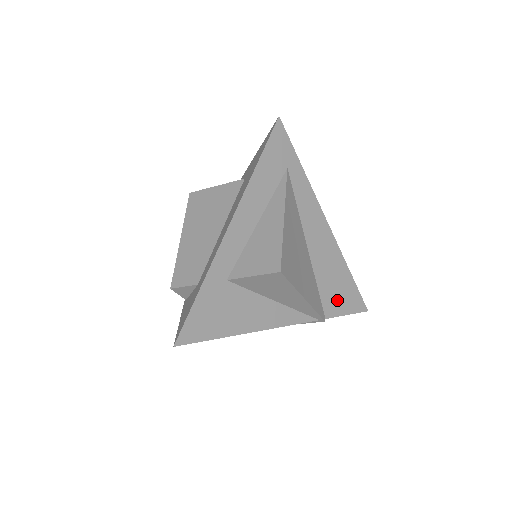
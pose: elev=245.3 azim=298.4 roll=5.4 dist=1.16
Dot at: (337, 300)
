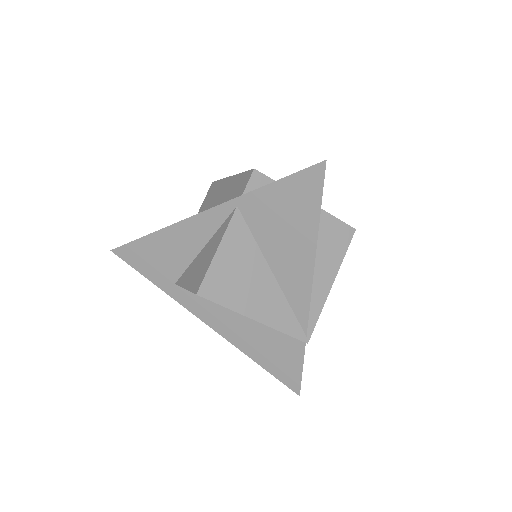
Dot at: occluded
